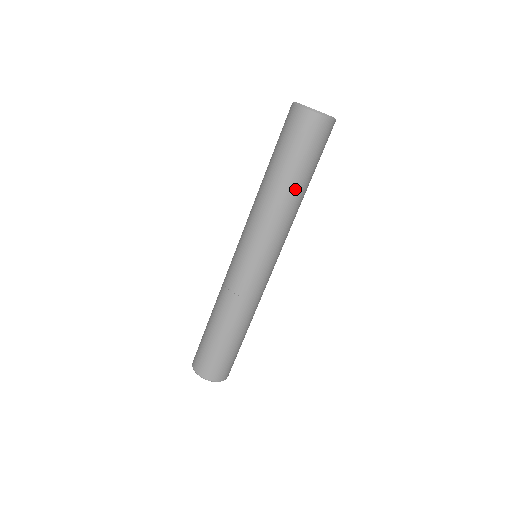
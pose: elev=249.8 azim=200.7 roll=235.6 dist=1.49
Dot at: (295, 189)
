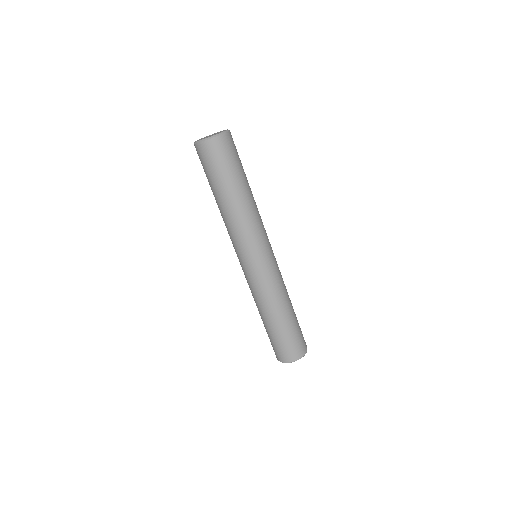
Dot at: (231, 199)
